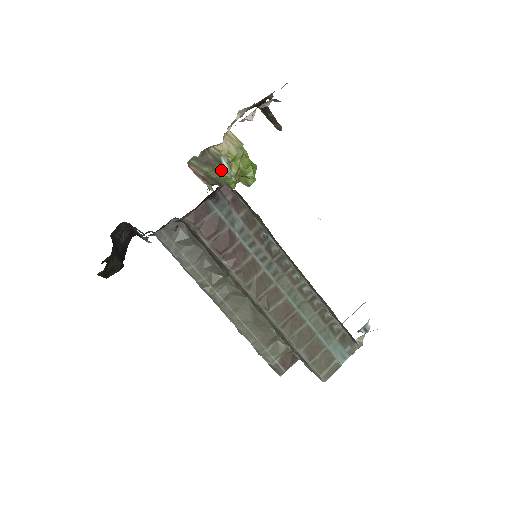
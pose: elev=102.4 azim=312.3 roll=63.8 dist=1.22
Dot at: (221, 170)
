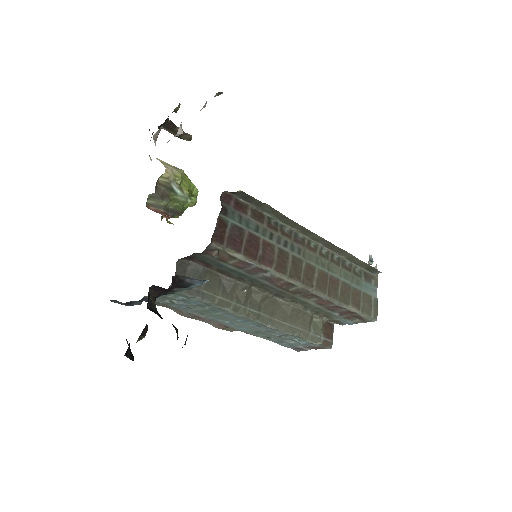
Dot at: (175, 197)
